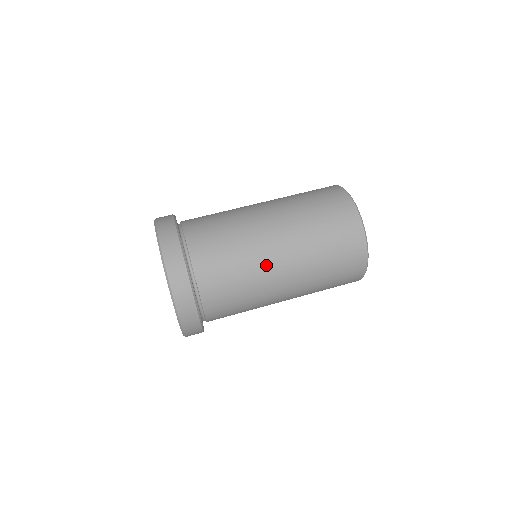
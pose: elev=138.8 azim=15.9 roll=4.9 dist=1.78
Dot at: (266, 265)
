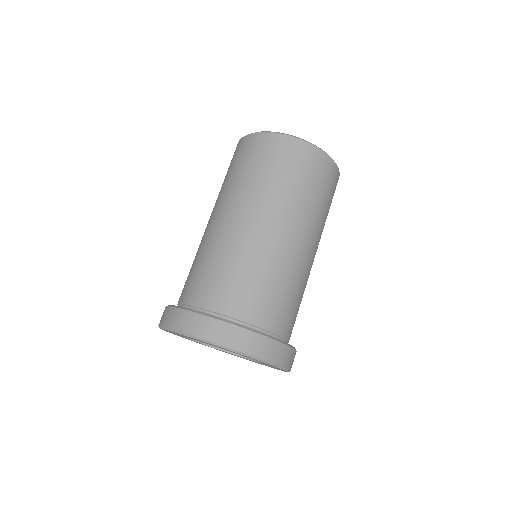
Dot at: (300, 261)
